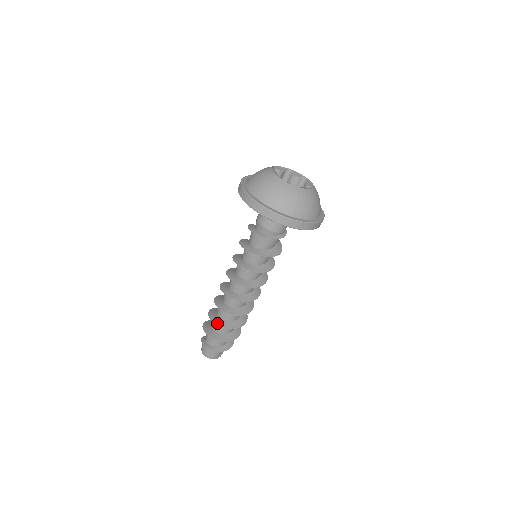
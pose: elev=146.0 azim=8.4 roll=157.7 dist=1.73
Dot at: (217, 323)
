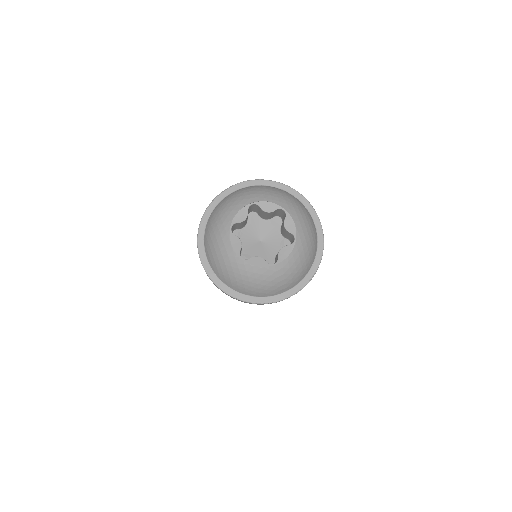
Dot at: occluded
